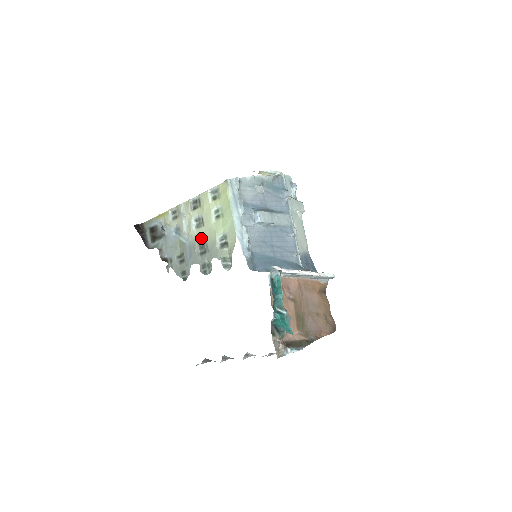
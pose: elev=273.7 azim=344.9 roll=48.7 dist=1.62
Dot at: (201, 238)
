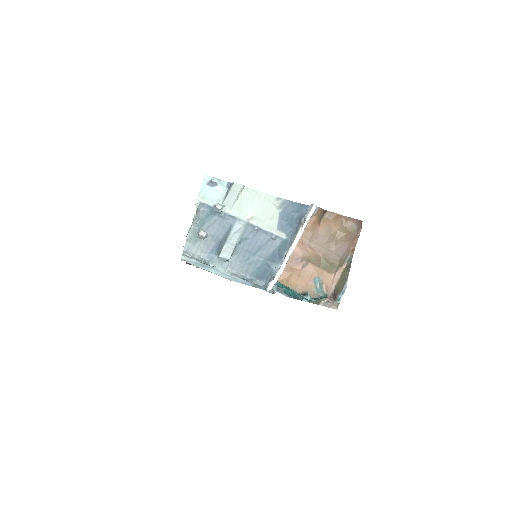
Dot at: occluded
